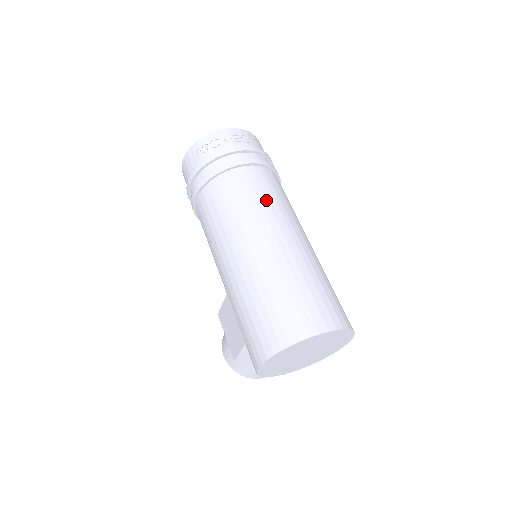
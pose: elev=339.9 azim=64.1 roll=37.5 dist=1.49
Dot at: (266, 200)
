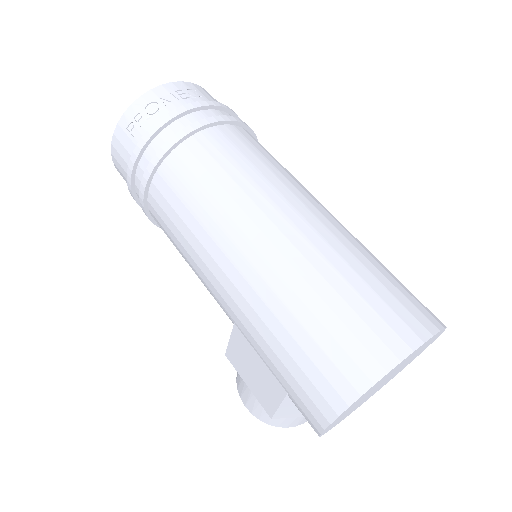
Dot at: (254, 168)
